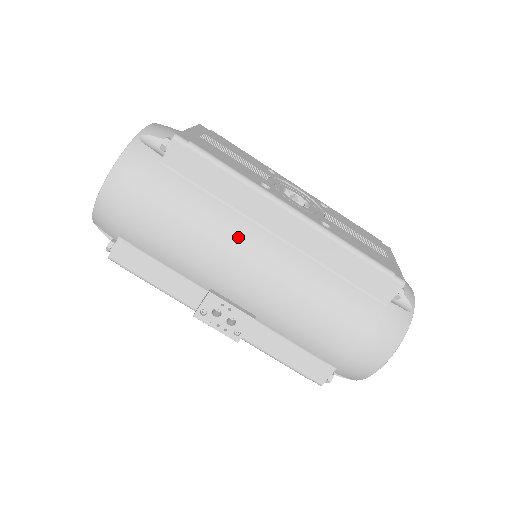
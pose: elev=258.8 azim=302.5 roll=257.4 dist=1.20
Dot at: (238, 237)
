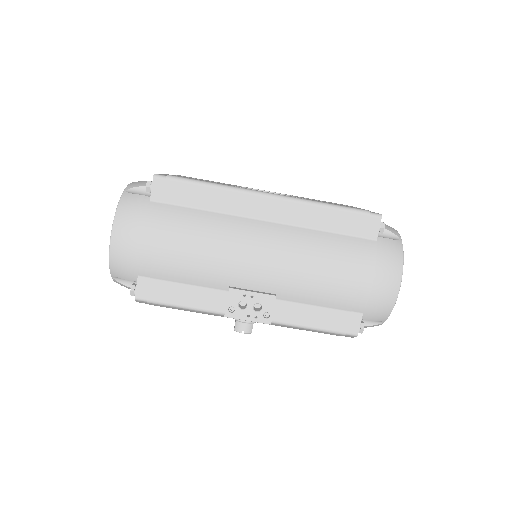
Dot at: (234, 232)
